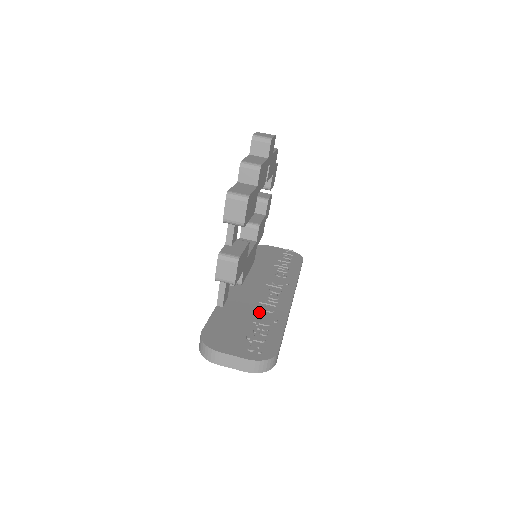
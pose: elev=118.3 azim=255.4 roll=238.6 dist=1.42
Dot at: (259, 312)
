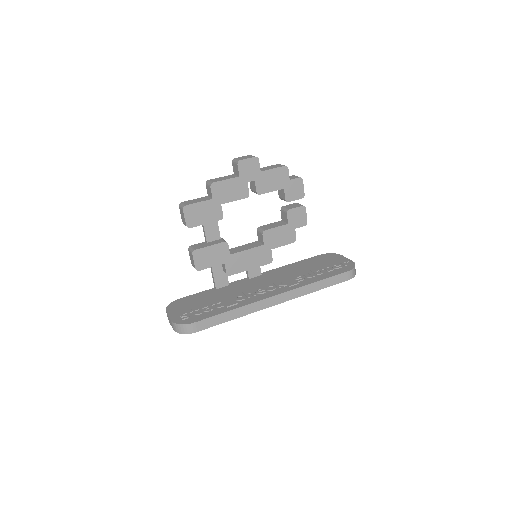
Dot at: (230, 298)
